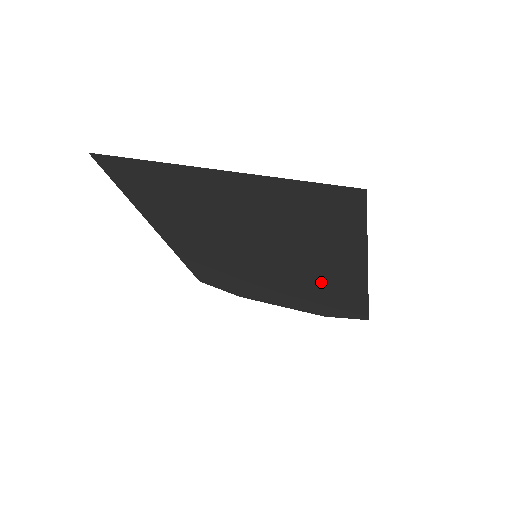
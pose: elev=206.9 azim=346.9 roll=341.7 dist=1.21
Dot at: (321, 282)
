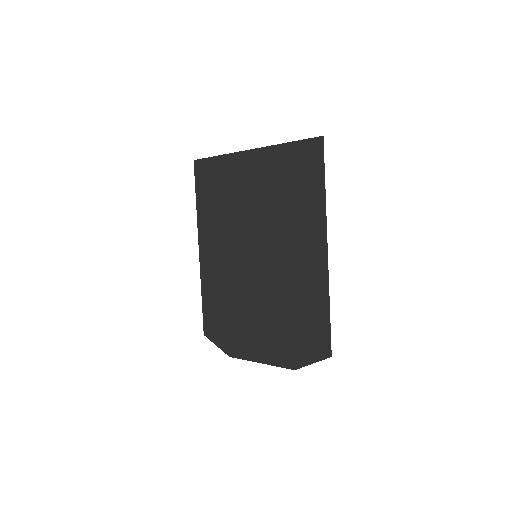
Dot at: (296, 283)
